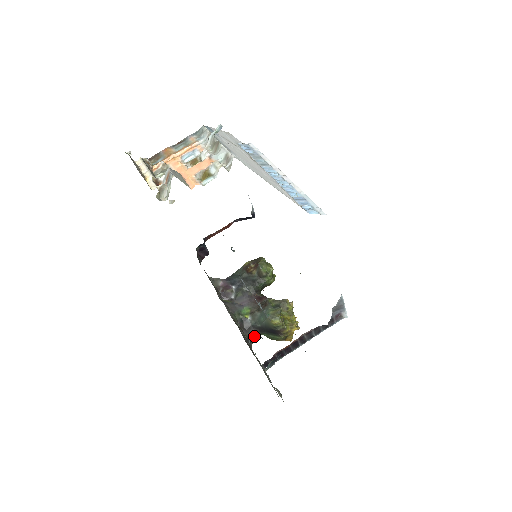
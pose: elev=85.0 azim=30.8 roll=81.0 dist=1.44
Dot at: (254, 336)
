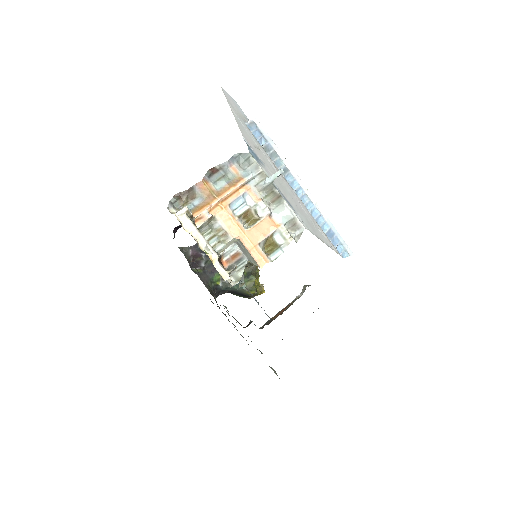
Dot at: occluded
